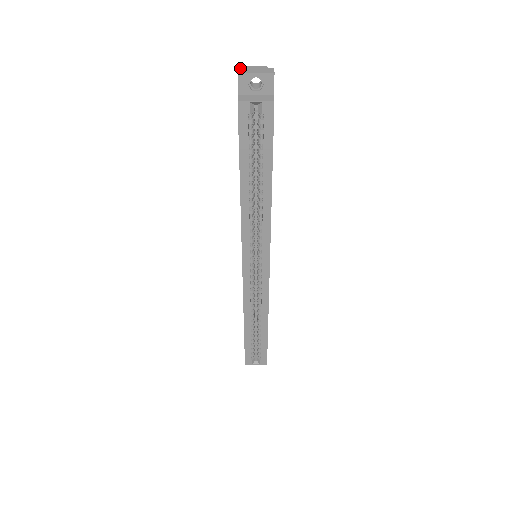
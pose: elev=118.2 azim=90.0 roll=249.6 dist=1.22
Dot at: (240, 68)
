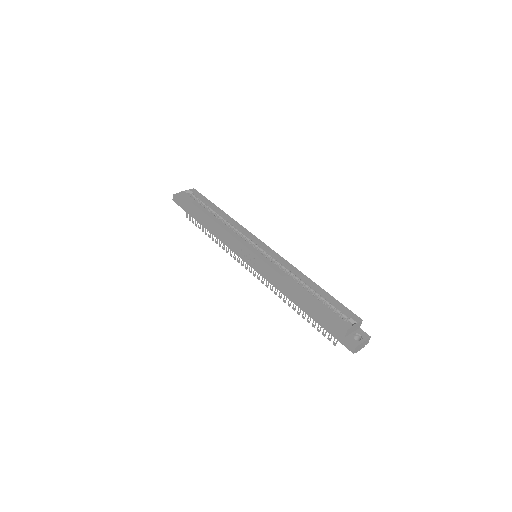
Dot at: (173, 199)
